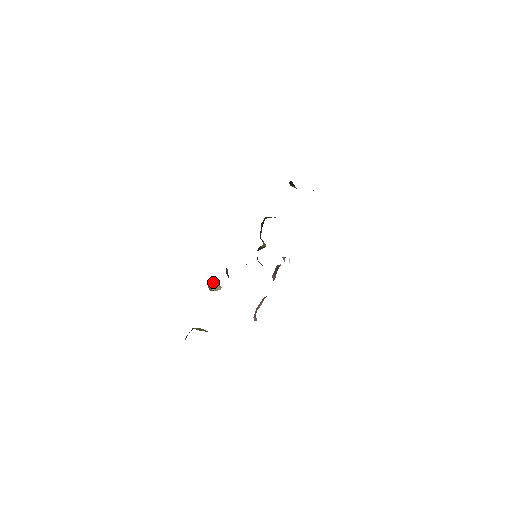
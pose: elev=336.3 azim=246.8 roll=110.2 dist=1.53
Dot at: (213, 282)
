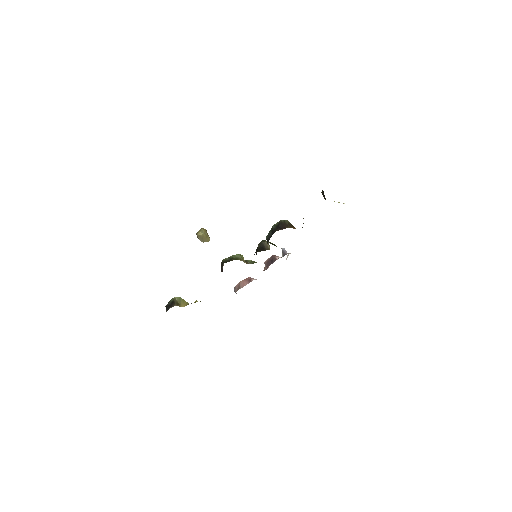
Dot at: (203, 235)
